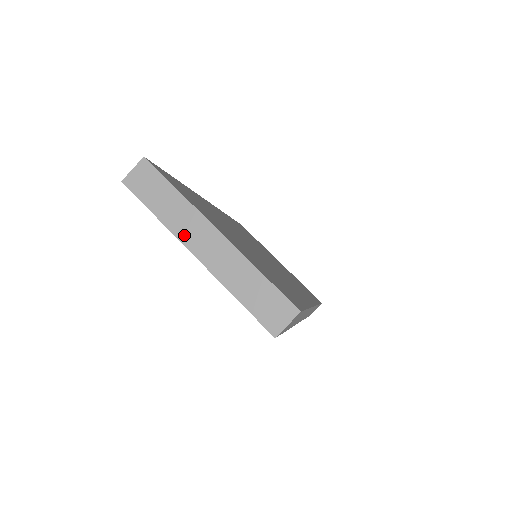
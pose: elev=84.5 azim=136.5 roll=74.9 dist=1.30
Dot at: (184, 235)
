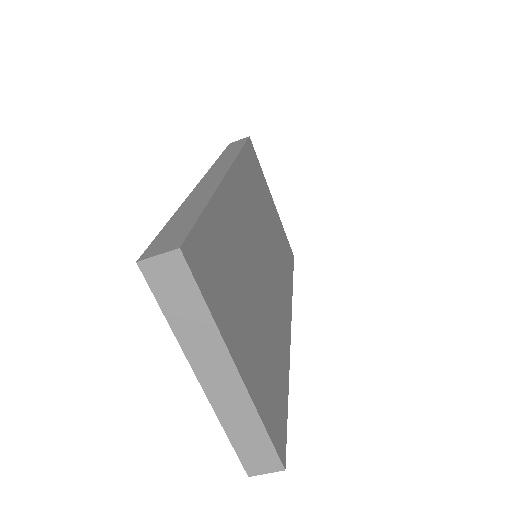
Dot at: (196, 358)
